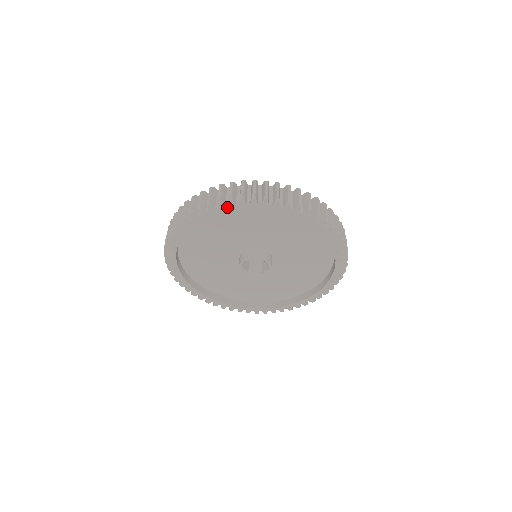
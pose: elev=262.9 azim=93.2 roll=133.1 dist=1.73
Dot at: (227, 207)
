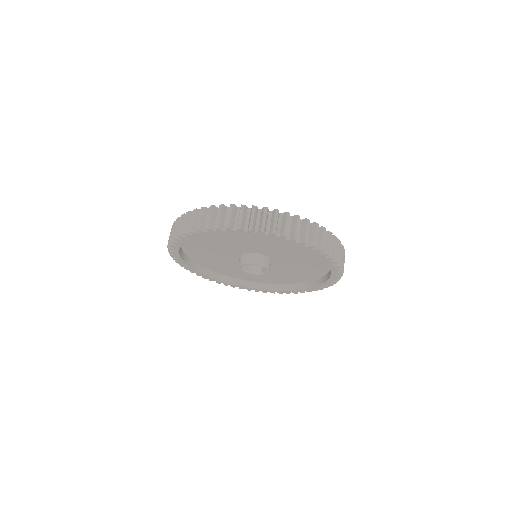
Dot at: (304, 246)
